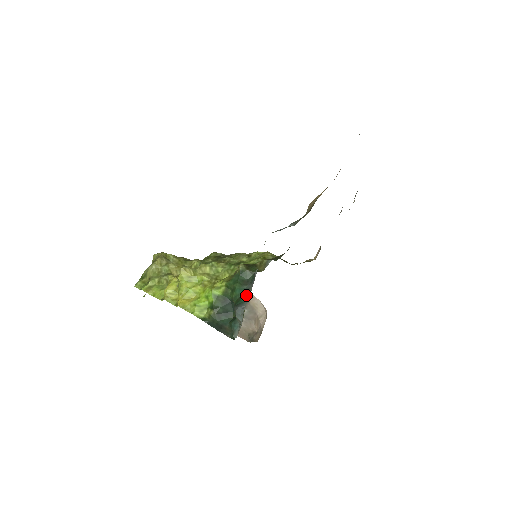
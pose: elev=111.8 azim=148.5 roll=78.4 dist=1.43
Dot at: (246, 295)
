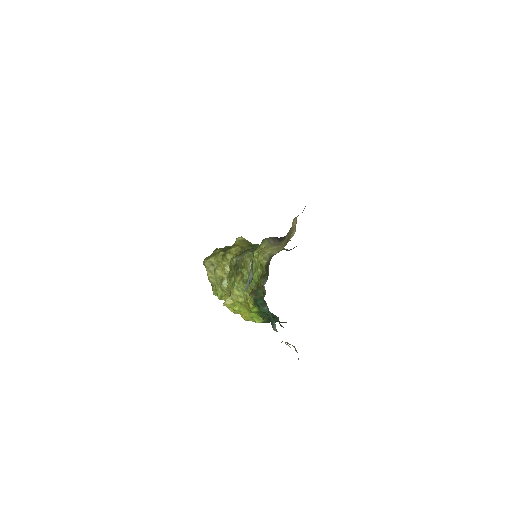
Dot at: (271, 317)
